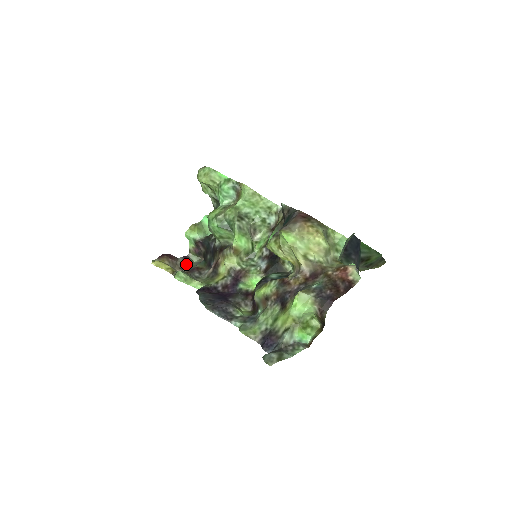
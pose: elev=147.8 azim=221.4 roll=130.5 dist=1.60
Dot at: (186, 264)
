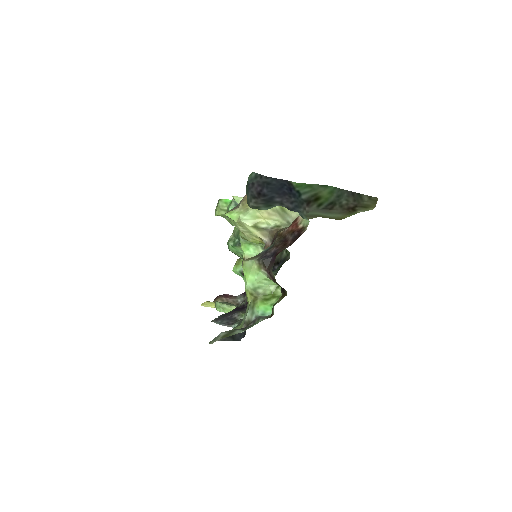
Dot at: (243, 299)
